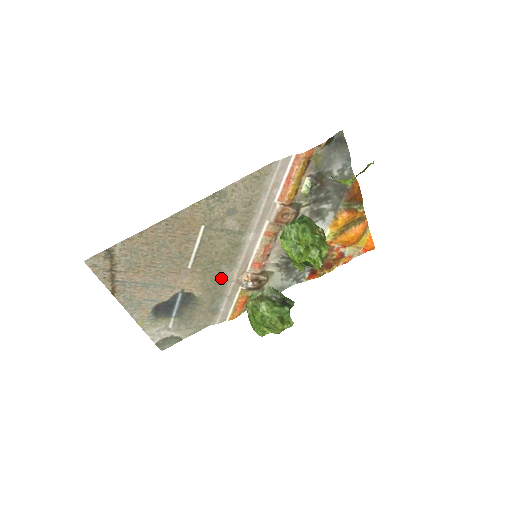
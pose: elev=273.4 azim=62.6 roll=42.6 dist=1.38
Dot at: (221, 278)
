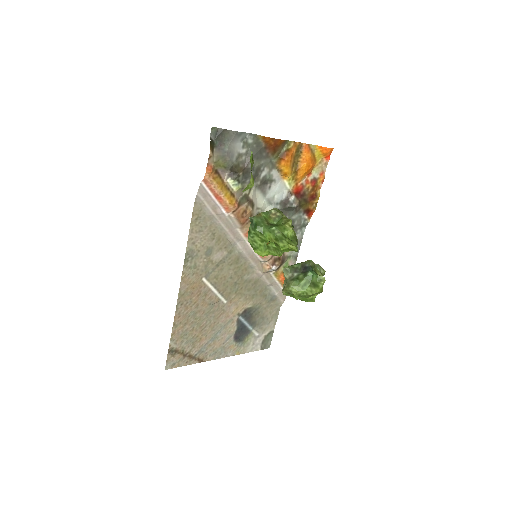
Dot at: (253, 282)
